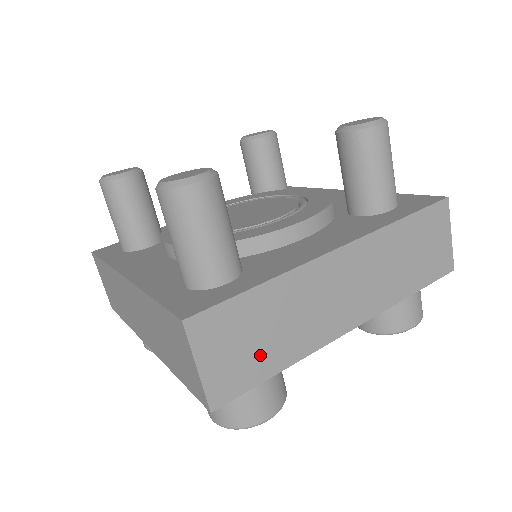
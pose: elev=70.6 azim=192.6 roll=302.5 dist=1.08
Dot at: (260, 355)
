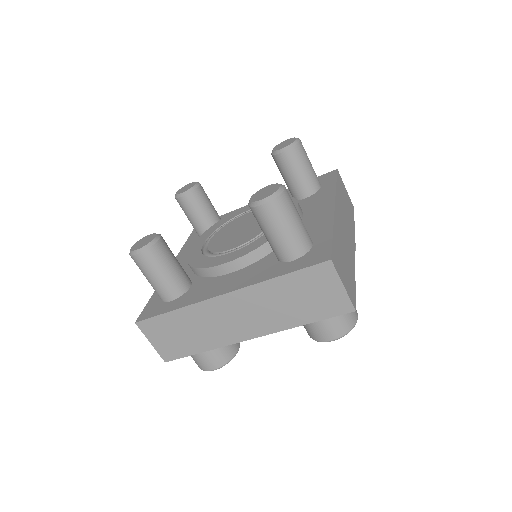
Dot at: (349, 273)
